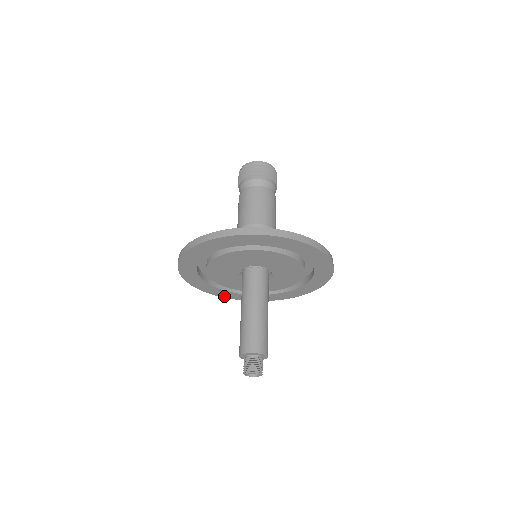
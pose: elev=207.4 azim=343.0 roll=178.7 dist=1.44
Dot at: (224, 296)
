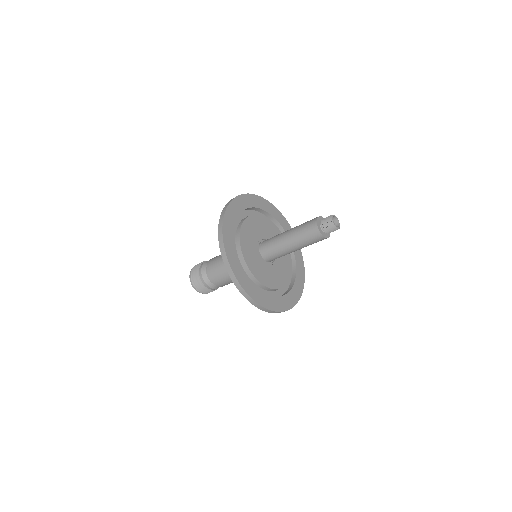
Dot at: (264, 305)
